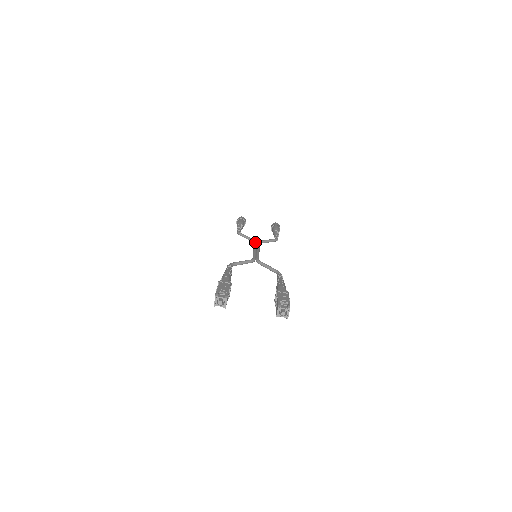
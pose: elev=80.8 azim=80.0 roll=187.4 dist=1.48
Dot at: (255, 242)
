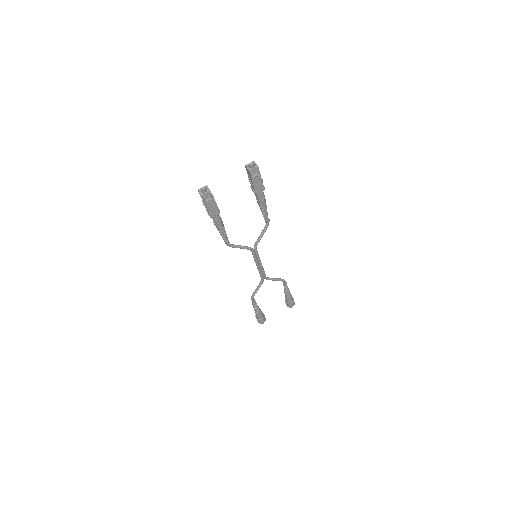
Dot at: occluded
